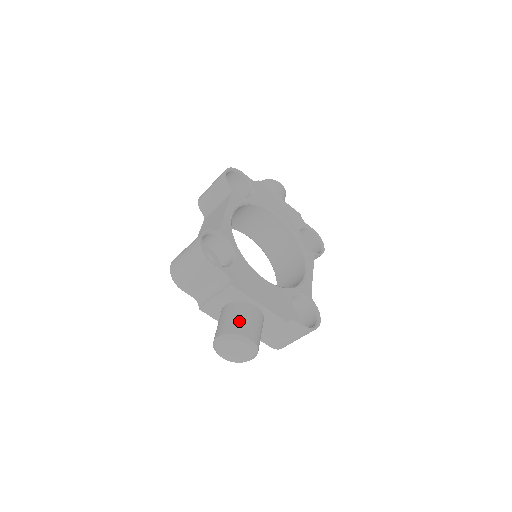
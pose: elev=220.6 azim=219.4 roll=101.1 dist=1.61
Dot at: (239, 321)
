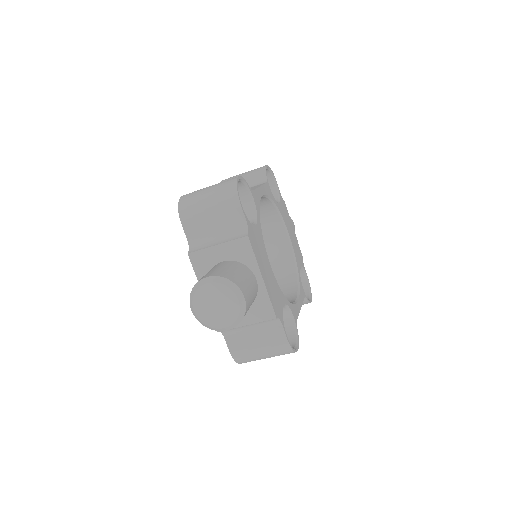
Dot at: (239, 275)
